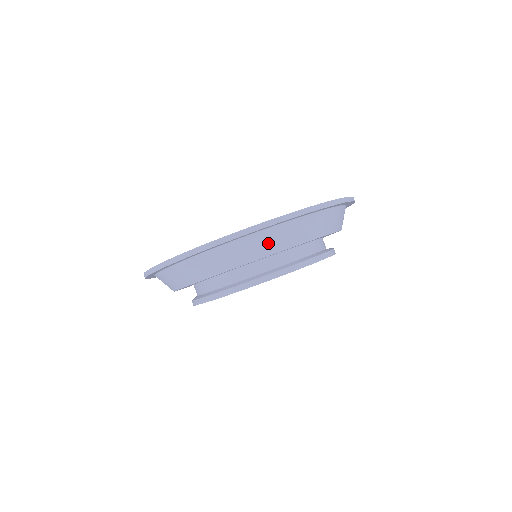
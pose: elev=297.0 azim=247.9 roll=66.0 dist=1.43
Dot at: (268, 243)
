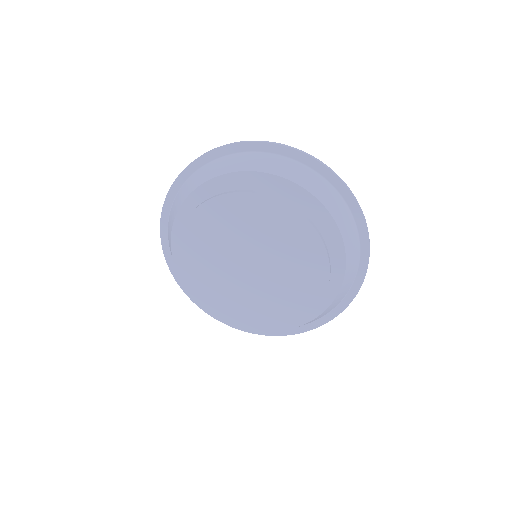
Dot at: (271, 164)
